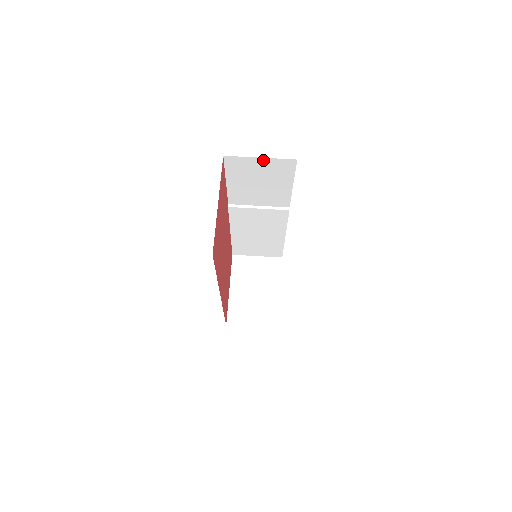
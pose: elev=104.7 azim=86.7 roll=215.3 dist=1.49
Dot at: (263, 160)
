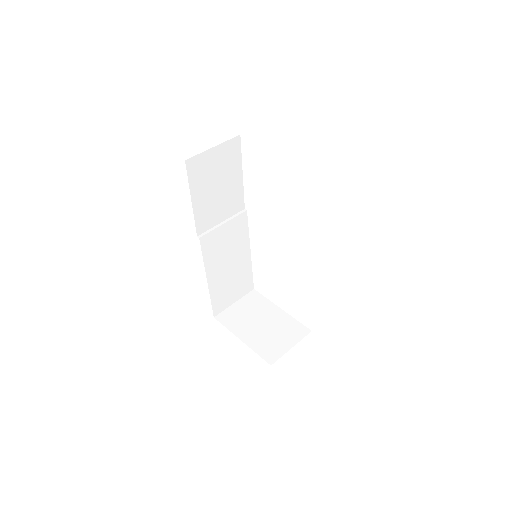
Dot at: (216, 150)
